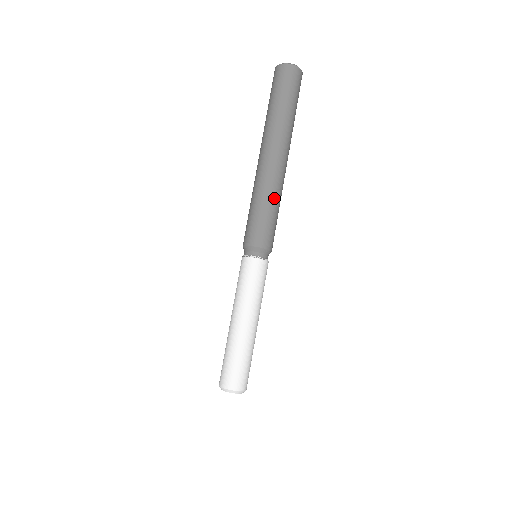
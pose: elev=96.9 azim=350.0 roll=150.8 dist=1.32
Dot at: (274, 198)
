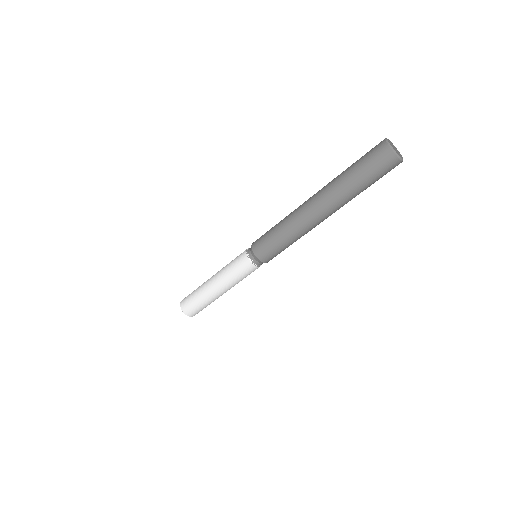
Dot at: (295, 238)
